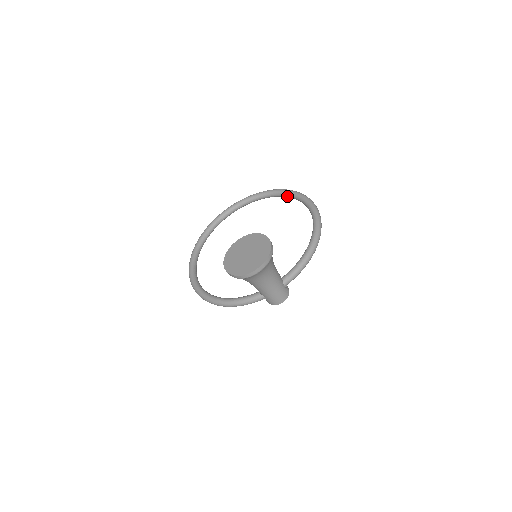
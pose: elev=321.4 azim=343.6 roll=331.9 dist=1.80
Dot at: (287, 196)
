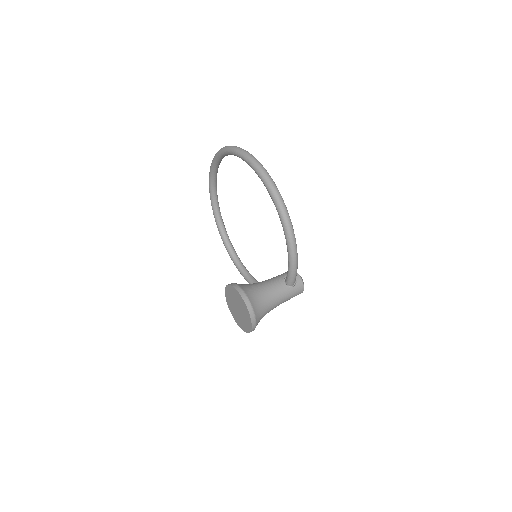
Dot at: occluded
